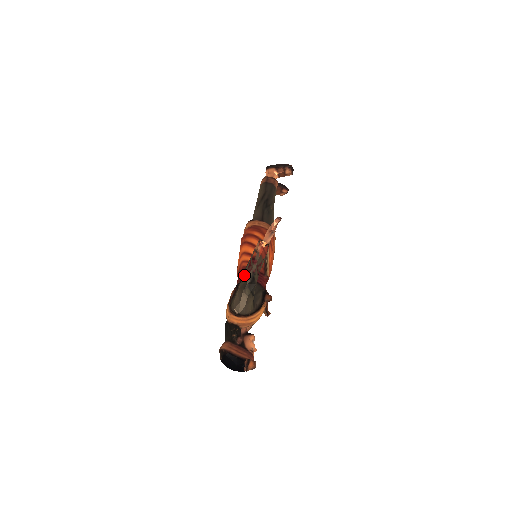
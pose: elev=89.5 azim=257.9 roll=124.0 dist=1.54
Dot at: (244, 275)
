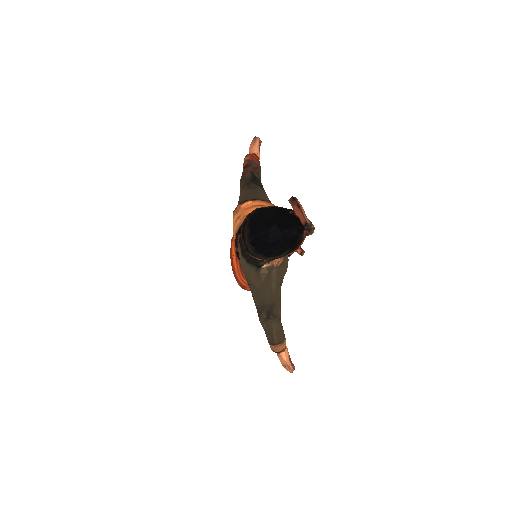
Dot at: (241, 179)
